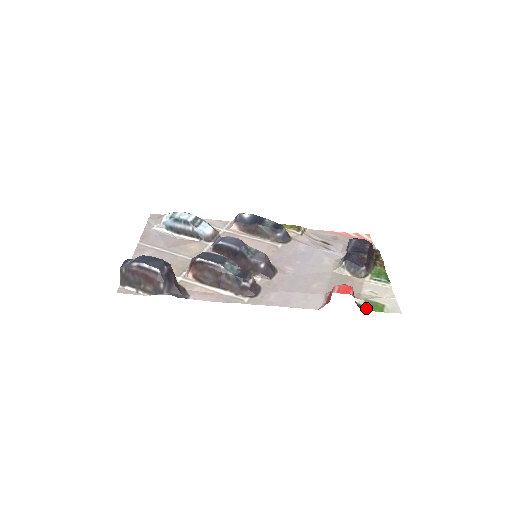
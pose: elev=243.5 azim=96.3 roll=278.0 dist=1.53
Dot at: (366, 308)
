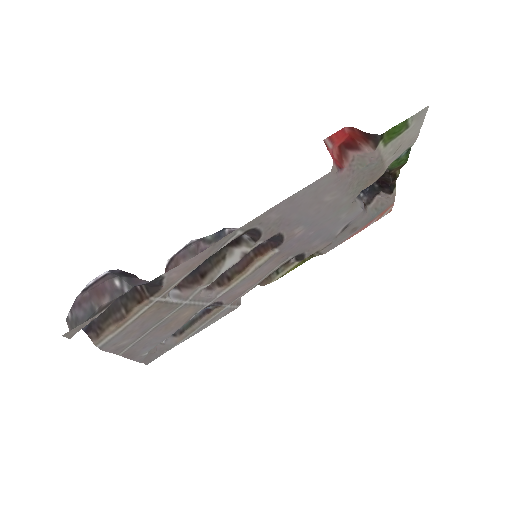
Dot at: (385, 134)
